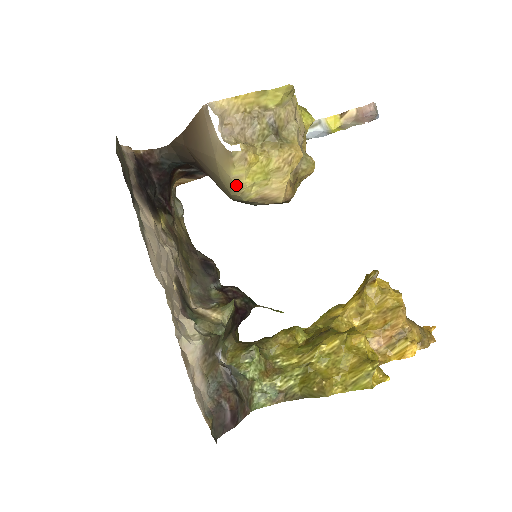
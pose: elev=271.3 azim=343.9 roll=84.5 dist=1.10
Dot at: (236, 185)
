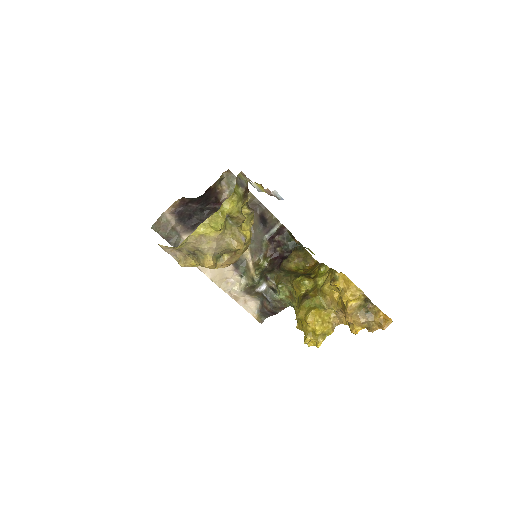
Dot at: occluded
